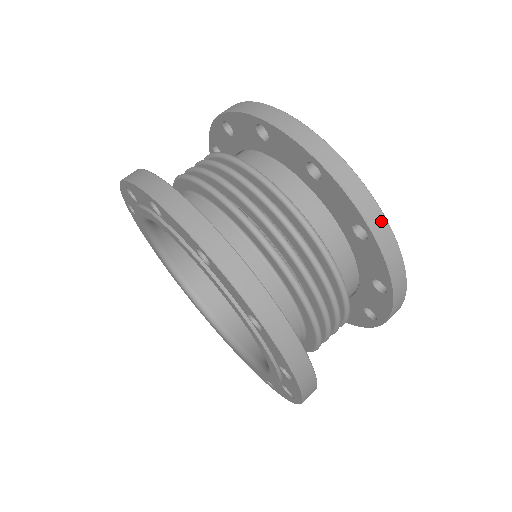
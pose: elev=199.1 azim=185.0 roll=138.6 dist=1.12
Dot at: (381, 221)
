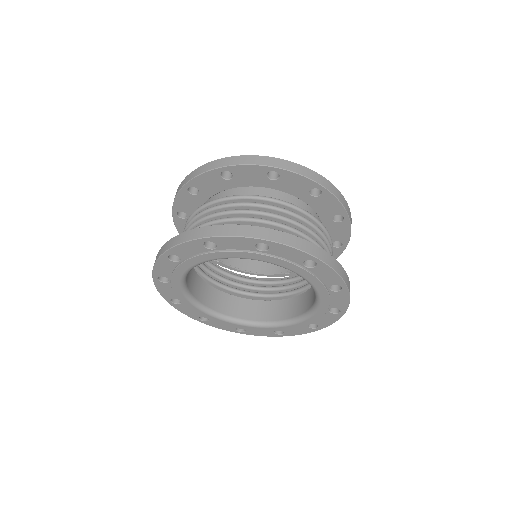
Dot at: (274, 160)
